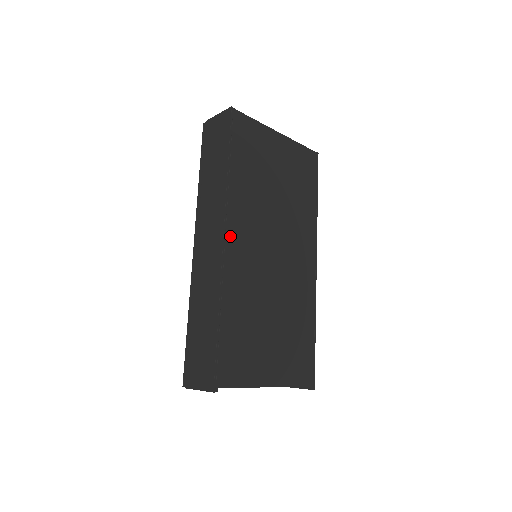
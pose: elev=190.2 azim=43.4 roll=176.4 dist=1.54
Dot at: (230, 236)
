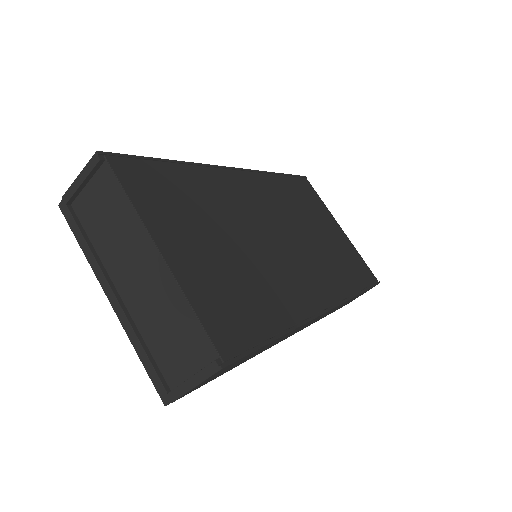
Dot at: (243, 176)
